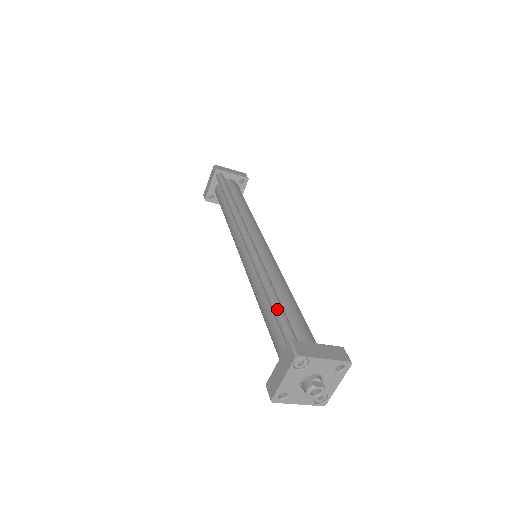
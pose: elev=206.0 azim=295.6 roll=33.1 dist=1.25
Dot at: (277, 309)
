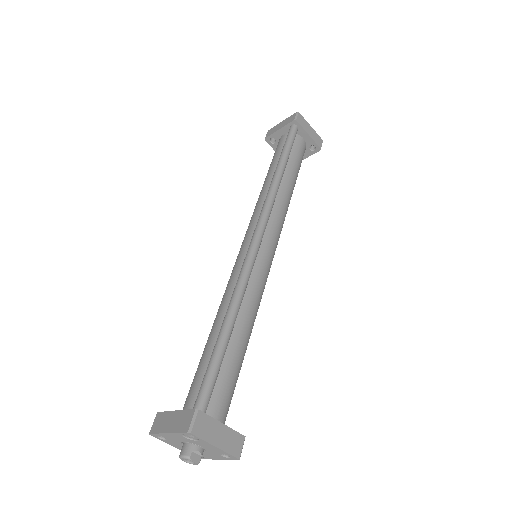
Dot at: (216, 356)
